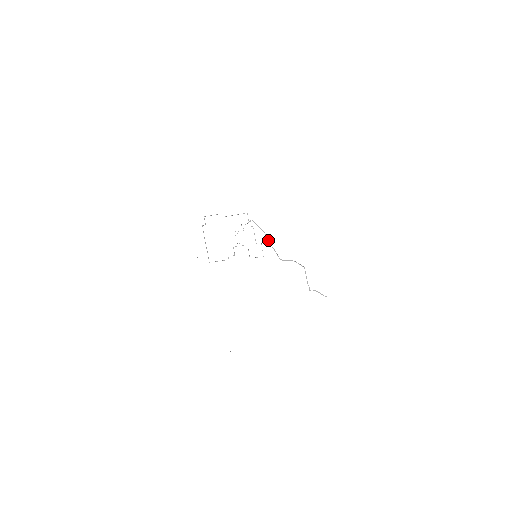
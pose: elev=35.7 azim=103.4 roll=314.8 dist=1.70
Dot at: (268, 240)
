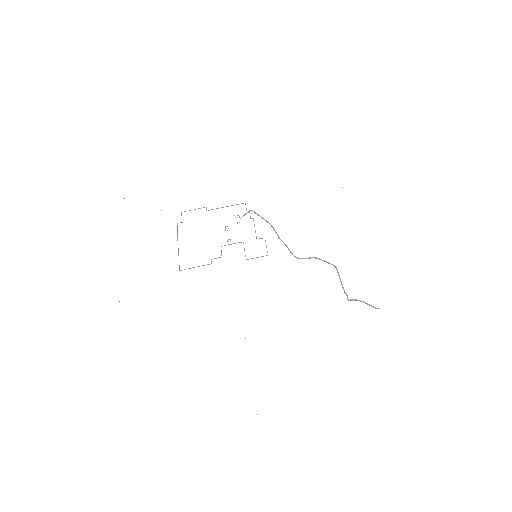
Dot at: (276, 233)
